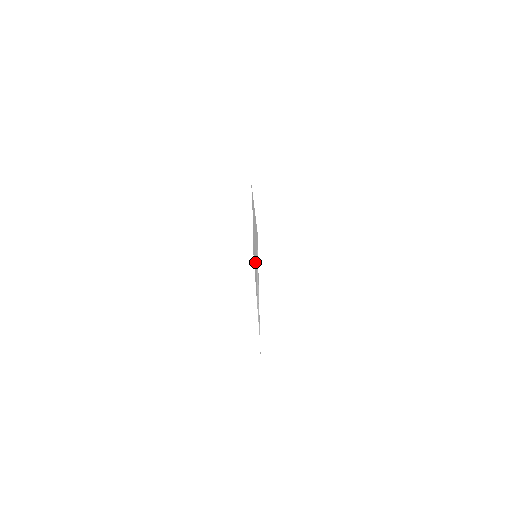
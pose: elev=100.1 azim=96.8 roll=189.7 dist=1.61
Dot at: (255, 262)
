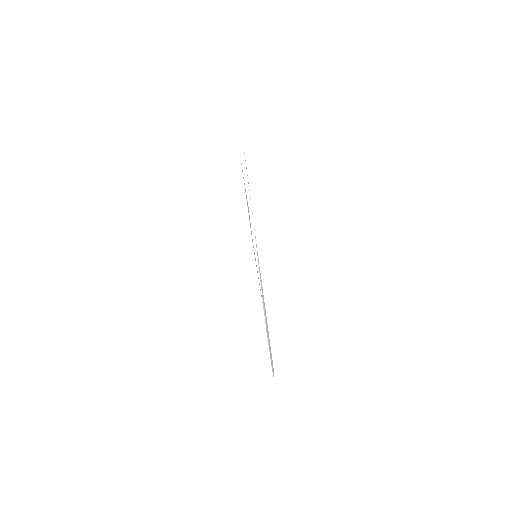
Dot at: occluded
